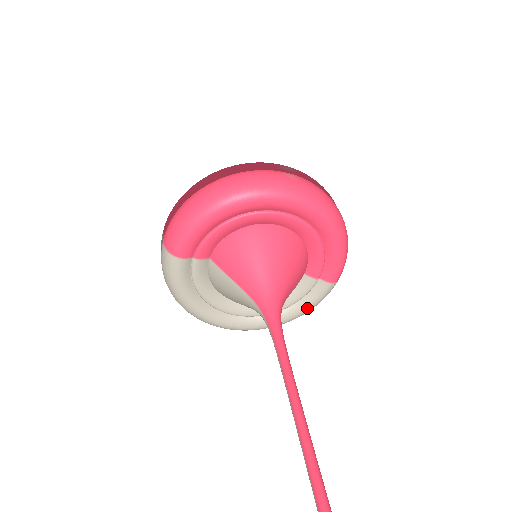
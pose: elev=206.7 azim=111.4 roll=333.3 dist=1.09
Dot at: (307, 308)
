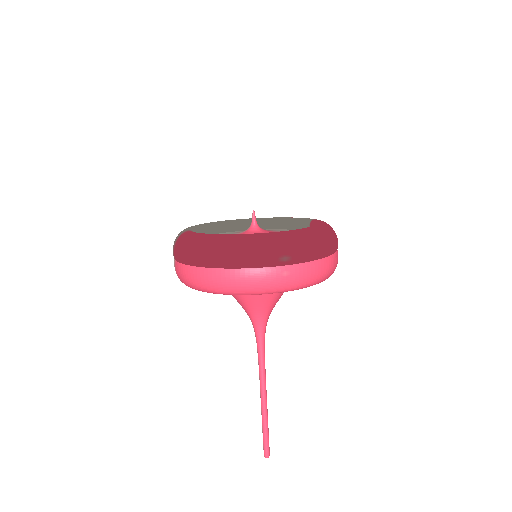
Dot at: occluded
